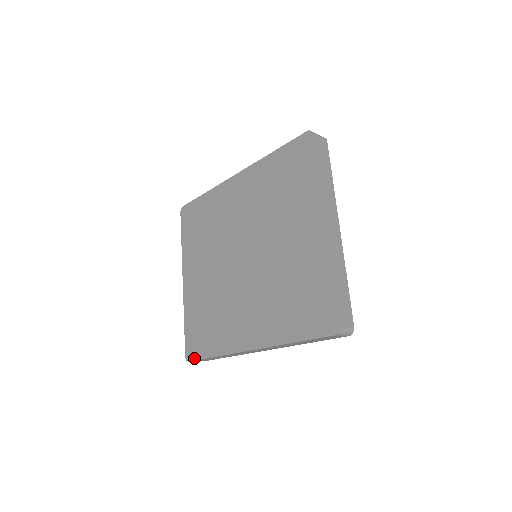
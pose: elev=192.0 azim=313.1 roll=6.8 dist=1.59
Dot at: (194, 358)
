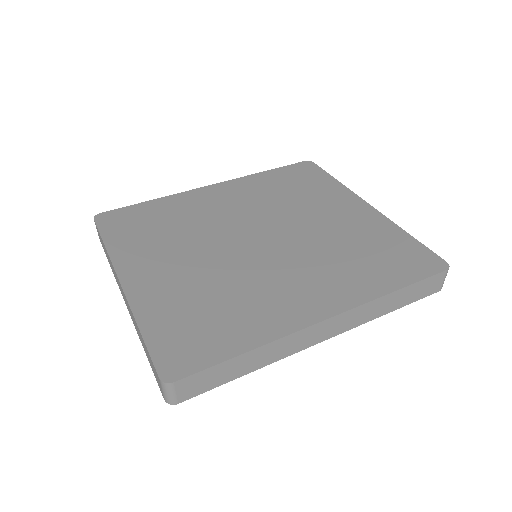
Dot at: (191, 370)
